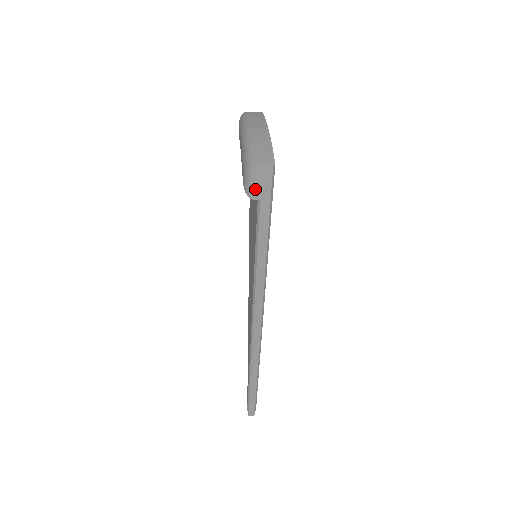
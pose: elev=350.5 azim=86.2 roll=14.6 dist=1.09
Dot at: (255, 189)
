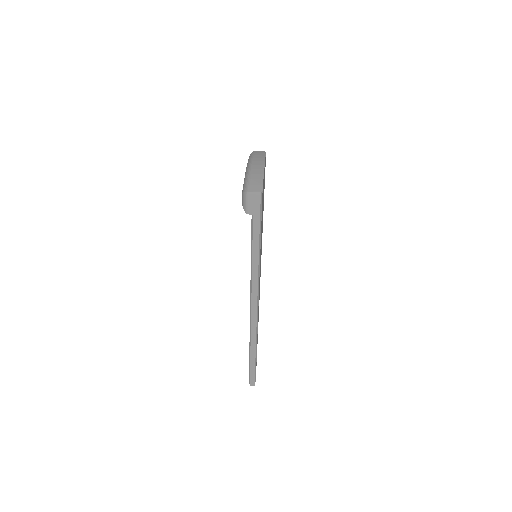
Dot at: (249, 207)
